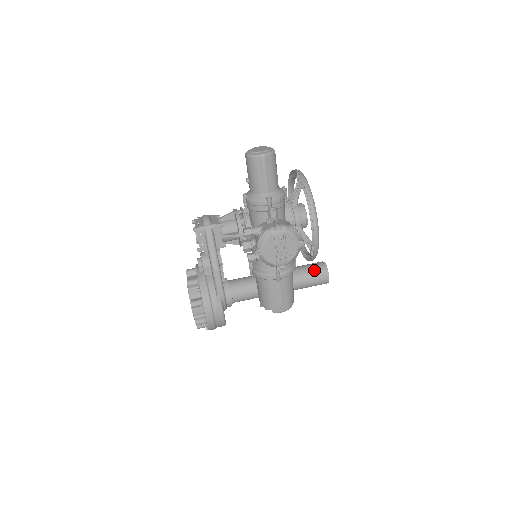
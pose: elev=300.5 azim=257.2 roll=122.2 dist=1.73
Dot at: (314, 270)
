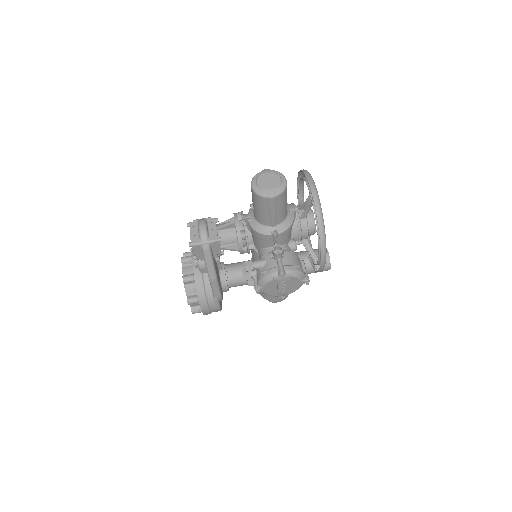
Dot at: occluded
